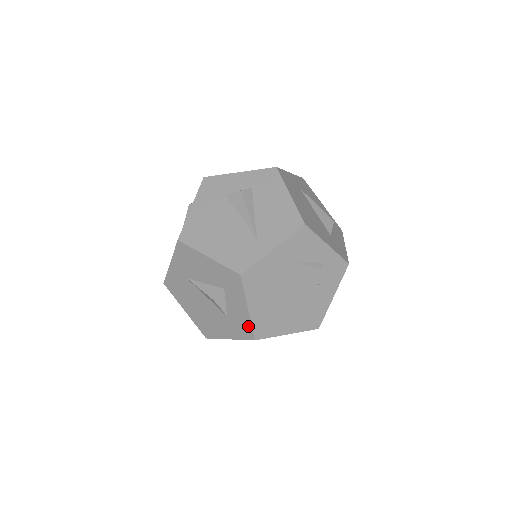
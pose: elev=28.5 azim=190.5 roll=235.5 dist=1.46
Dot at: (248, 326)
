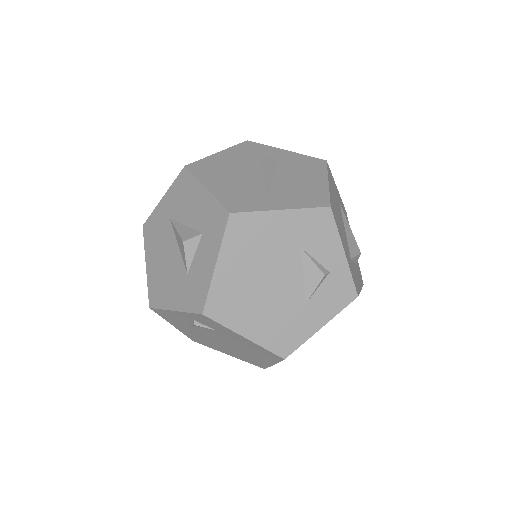
Dot at: (204, 291)
